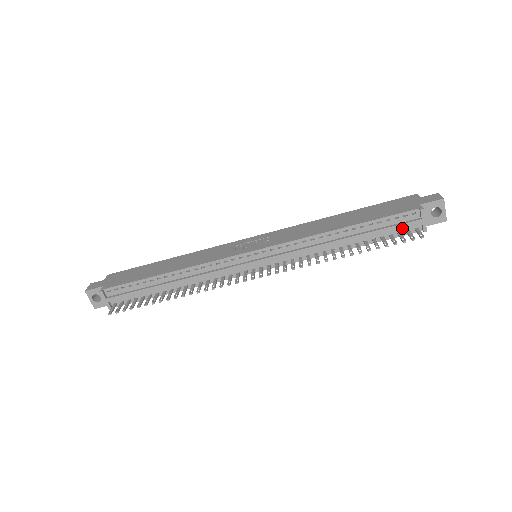
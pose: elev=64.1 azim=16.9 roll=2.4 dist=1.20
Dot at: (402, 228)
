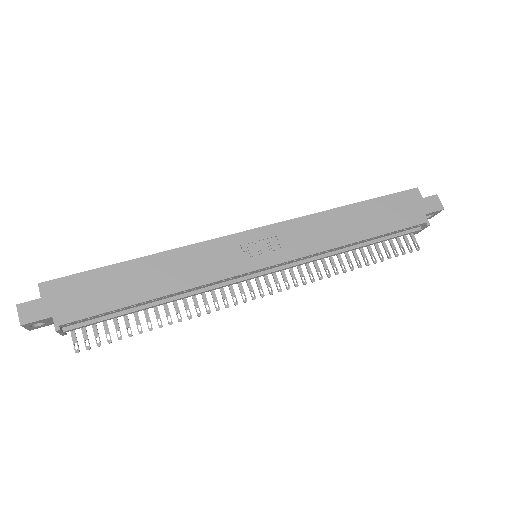
Dot at: (401, 233)
